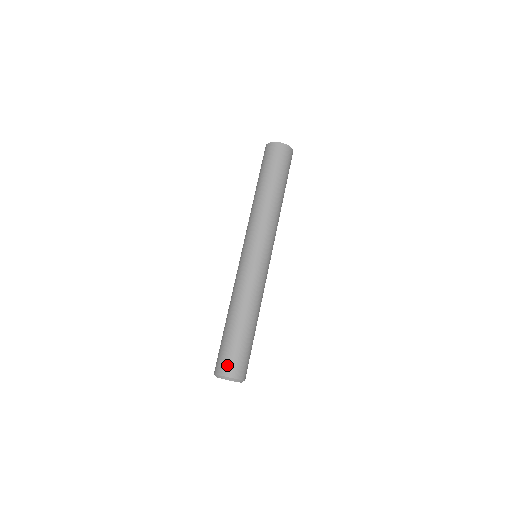
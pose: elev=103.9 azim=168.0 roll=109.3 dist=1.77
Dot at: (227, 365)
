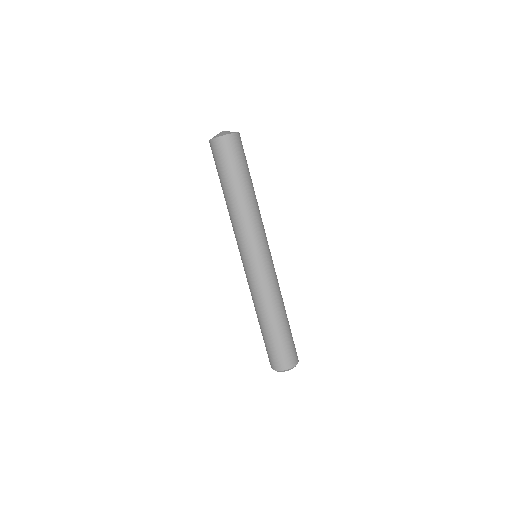
Dot at: (272, 362)
